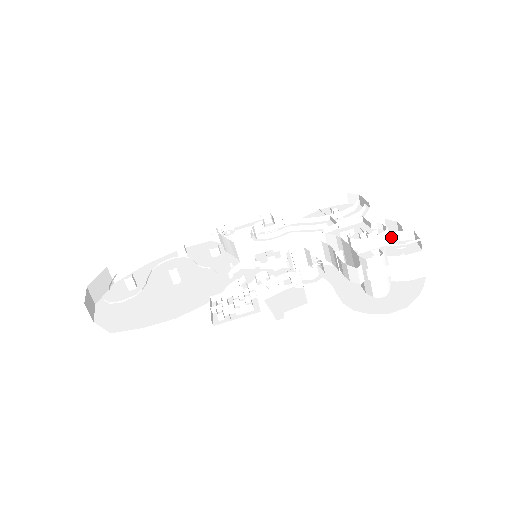
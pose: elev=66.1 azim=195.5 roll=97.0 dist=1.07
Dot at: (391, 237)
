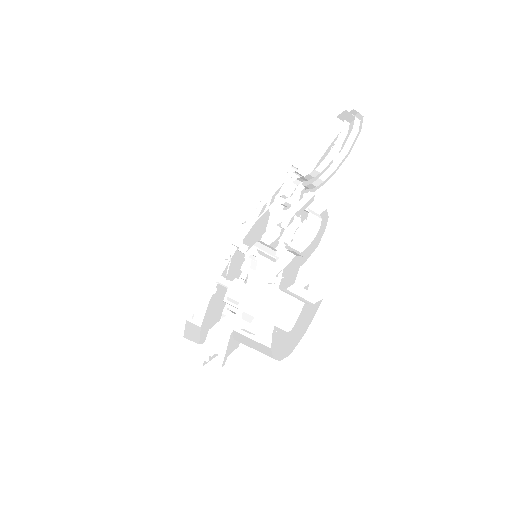
Dot at: (287, 255)
